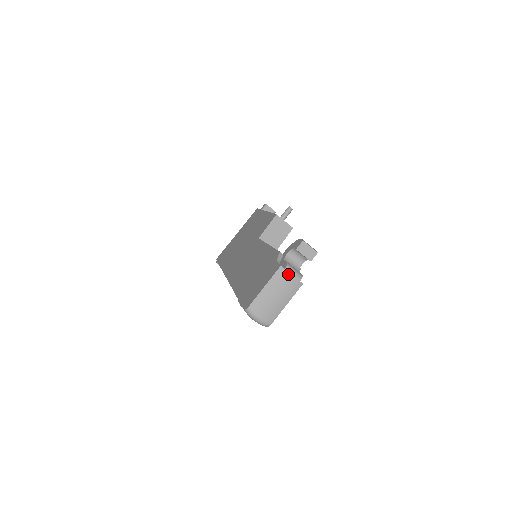
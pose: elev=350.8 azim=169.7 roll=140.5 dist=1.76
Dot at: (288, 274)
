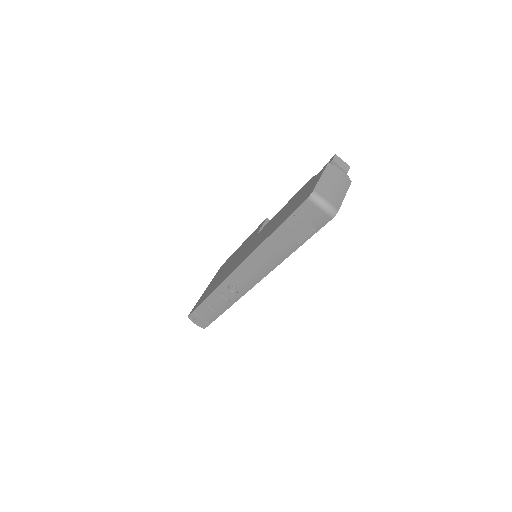
Dot at: (337, 169)
